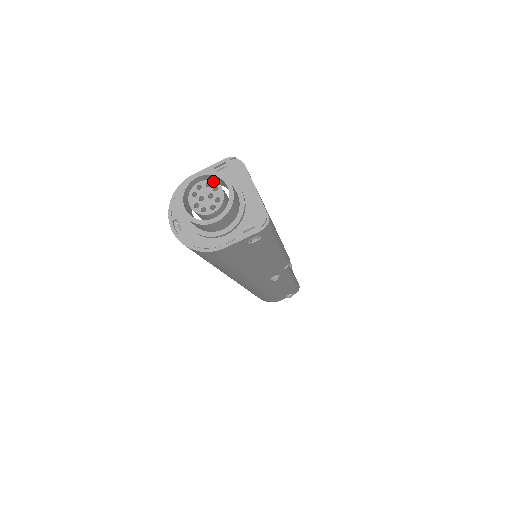
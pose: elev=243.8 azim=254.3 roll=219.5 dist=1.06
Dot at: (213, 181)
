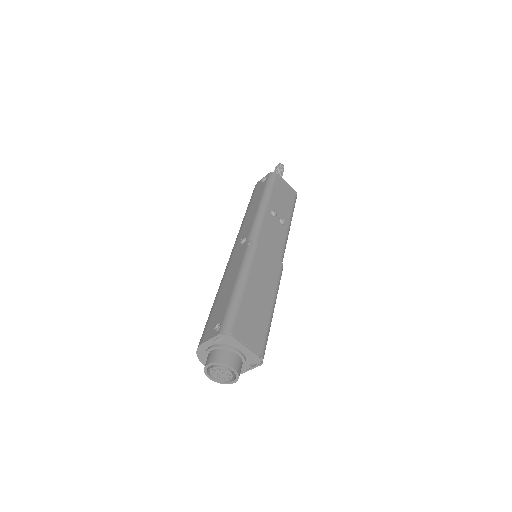
Dot at: (221, 367)
